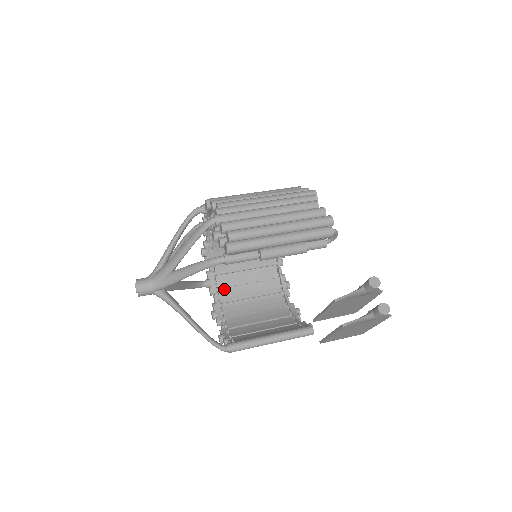
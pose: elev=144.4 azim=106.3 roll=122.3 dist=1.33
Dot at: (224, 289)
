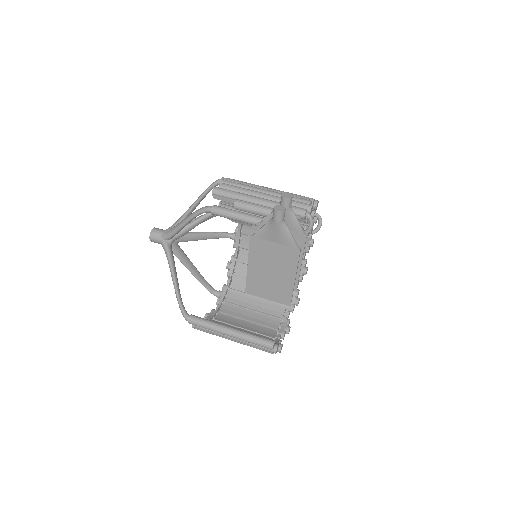
Dot at: occluded
